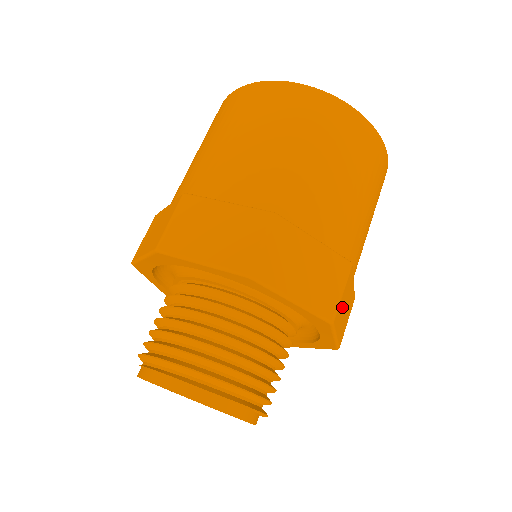
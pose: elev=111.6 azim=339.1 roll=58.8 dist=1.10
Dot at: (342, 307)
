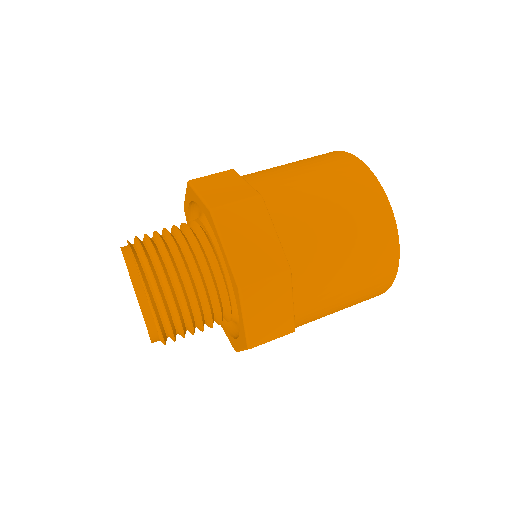
Dot at: (238, 222)
